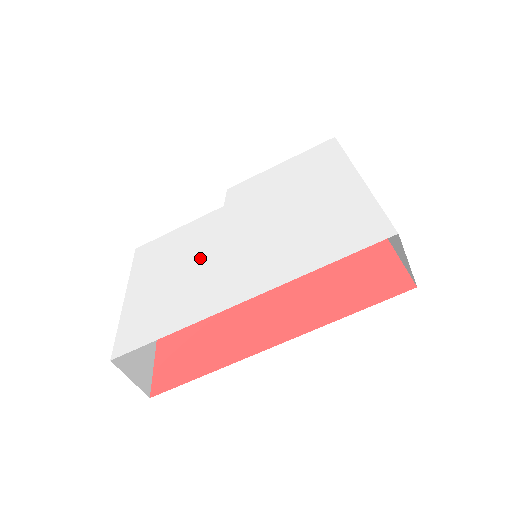
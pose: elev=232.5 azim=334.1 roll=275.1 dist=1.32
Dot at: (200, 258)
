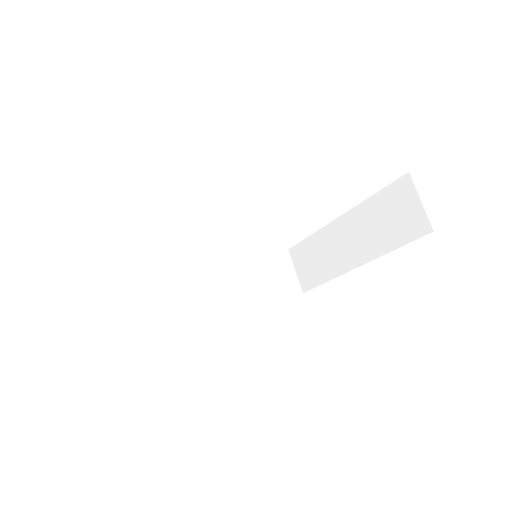
Dot at: occluded
